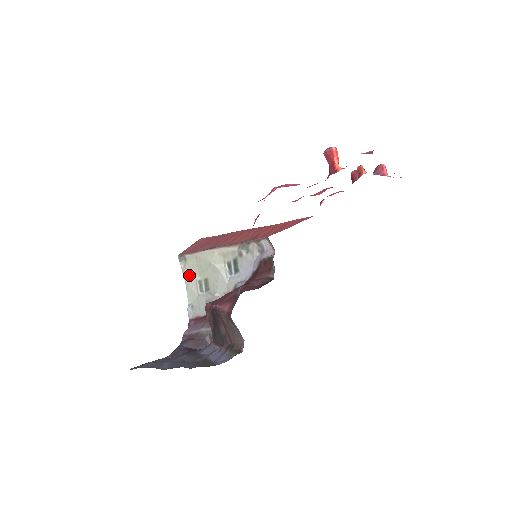
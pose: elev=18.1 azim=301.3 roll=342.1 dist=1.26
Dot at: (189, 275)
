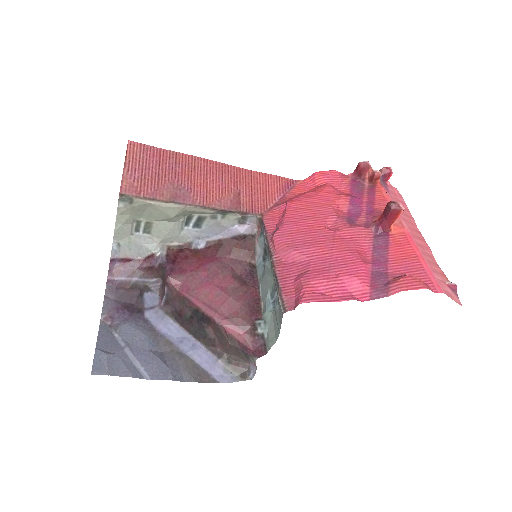
Dot at: (127, 215)
